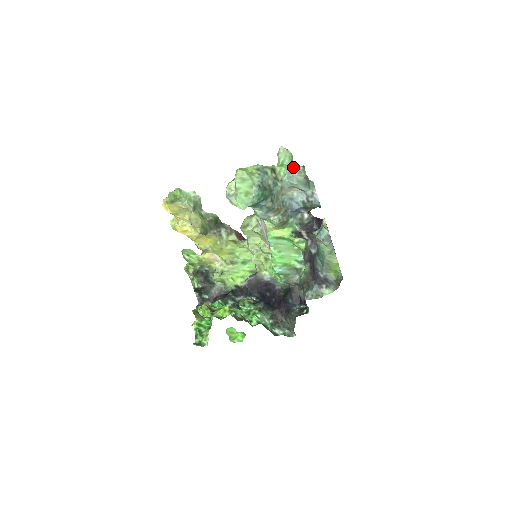
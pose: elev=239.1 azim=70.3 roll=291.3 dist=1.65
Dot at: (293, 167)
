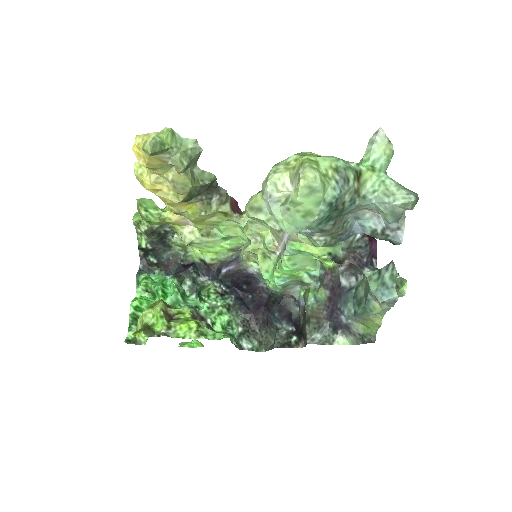
Dot at: (394, 185)
